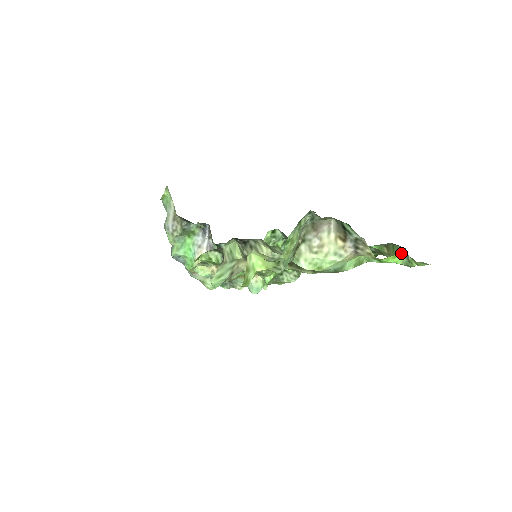
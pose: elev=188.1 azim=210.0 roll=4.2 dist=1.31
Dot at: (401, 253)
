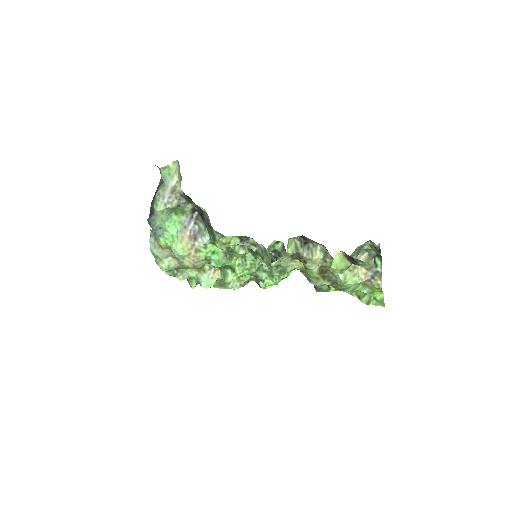
Dot at: (366, 293)
